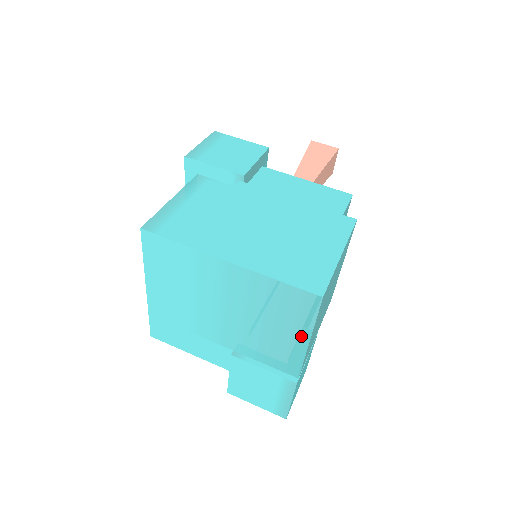
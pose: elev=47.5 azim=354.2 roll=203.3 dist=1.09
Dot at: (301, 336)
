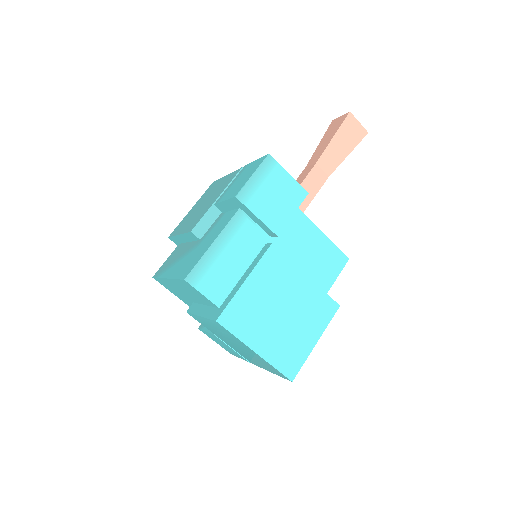
Dot at: (267, 369)
